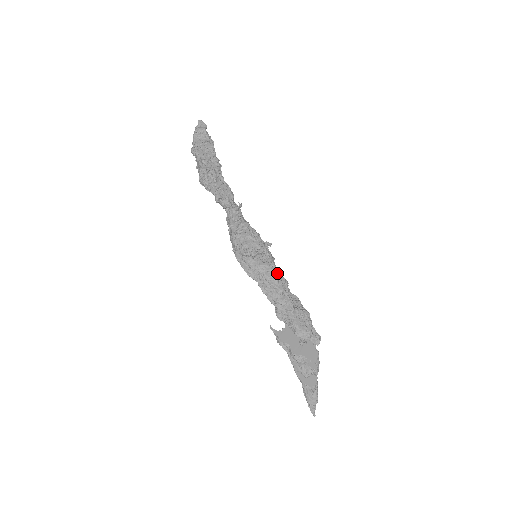
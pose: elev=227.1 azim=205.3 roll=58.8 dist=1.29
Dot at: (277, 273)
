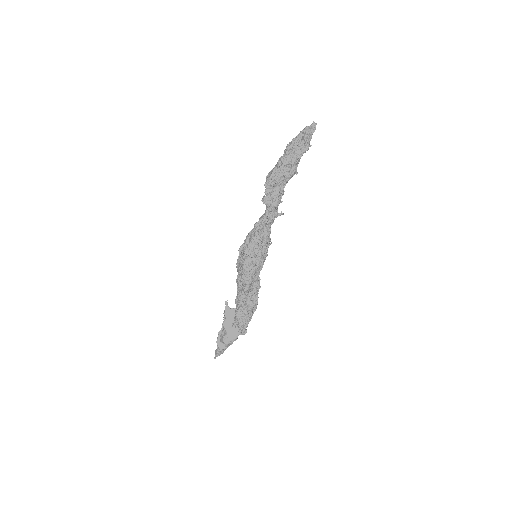
Dot at: (250, 280)
